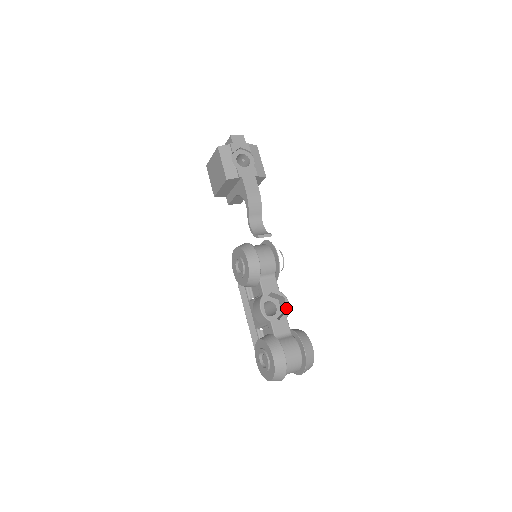
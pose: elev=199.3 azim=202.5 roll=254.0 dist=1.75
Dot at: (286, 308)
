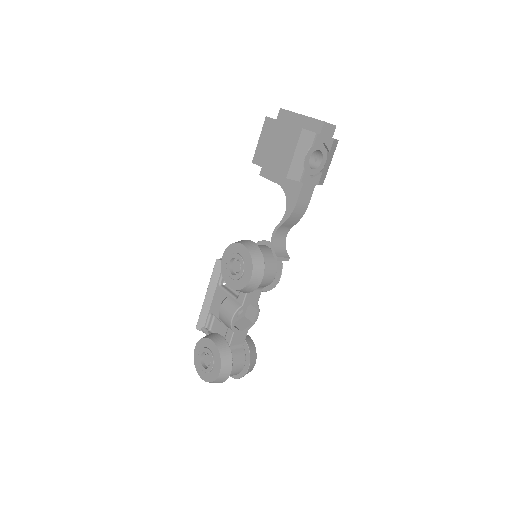
Dot at: (253, 320)
